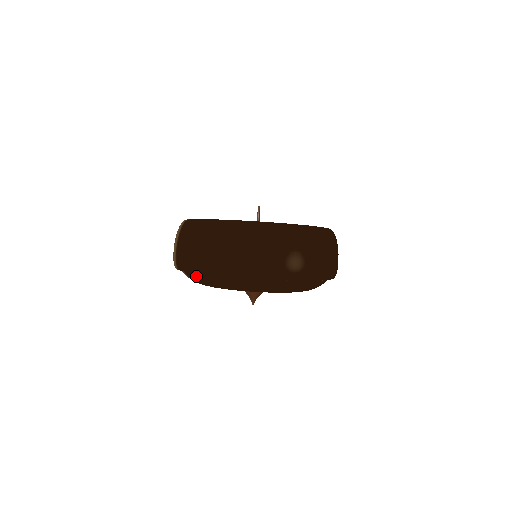
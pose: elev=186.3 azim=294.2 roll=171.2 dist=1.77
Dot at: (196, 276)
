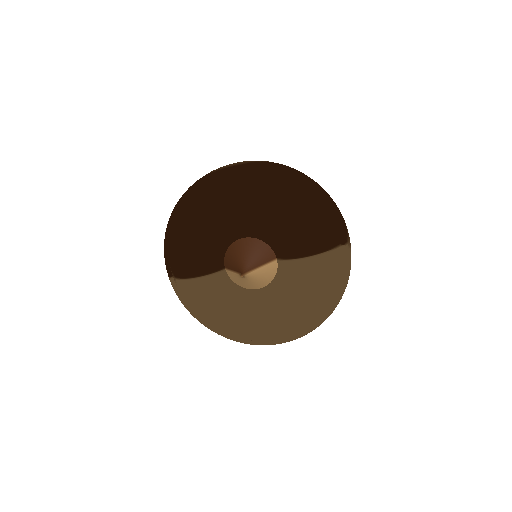
Dot at: (170, 253)
